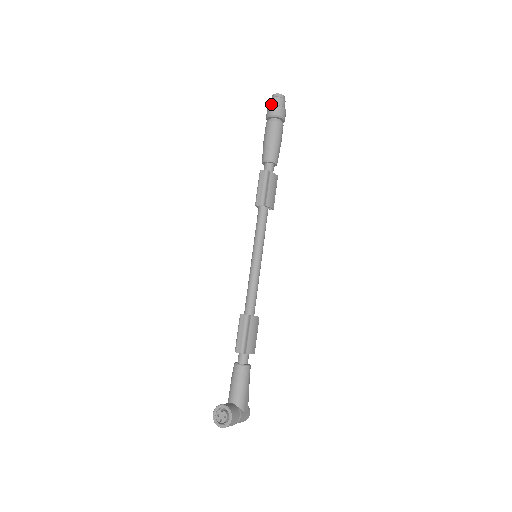
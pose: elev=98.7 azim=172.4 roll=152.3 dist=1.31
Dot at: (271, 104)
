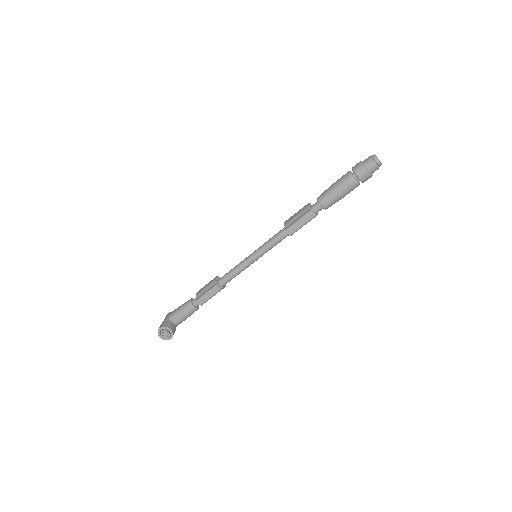
Dot at: (368, 166)
